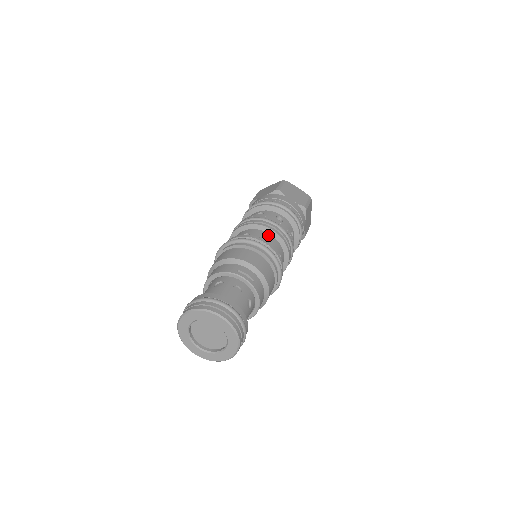
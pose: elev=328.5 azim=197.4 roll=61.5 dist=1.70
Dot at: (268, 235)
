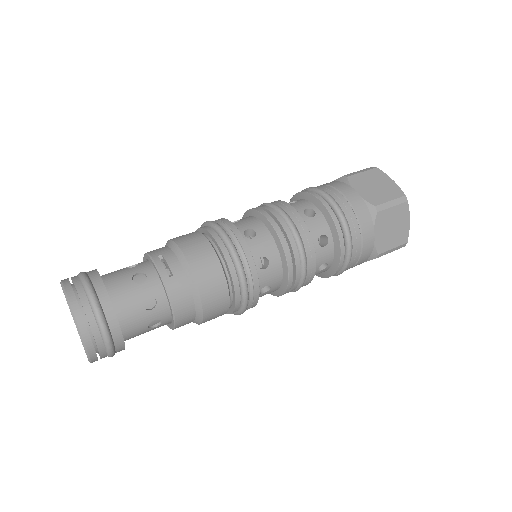
Dot at: (261, 227)
